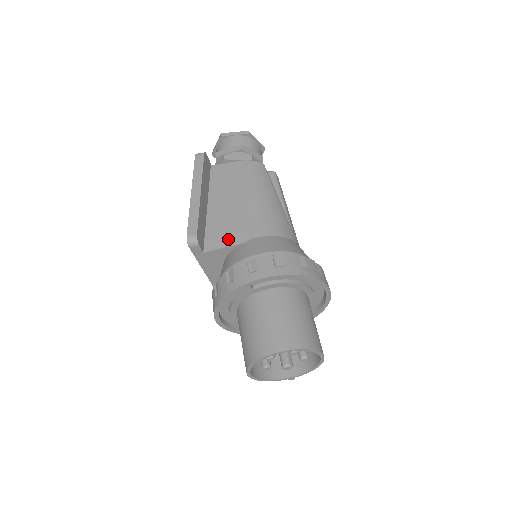
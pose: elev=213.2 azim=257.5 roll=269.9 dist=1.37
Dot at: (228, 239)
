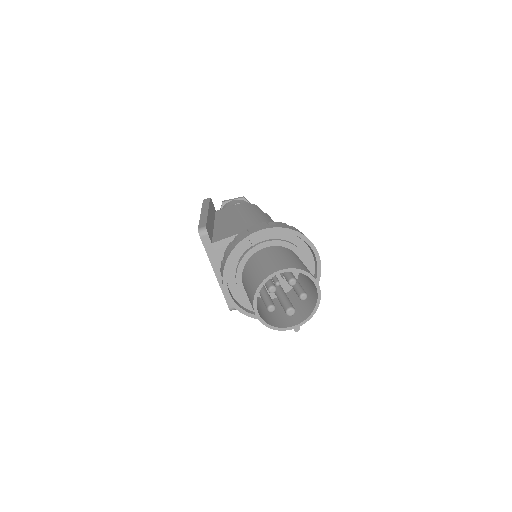
Dot at: (231, 233)
